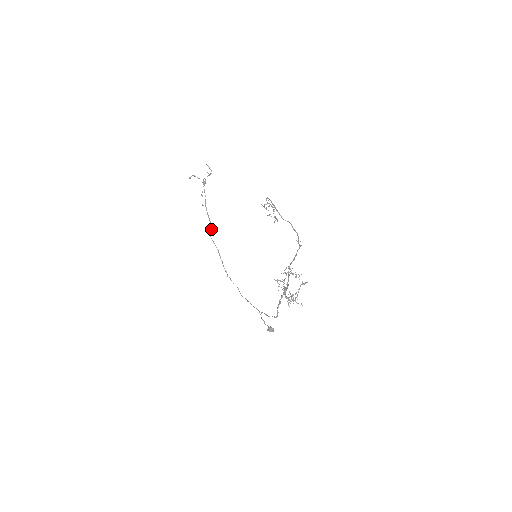
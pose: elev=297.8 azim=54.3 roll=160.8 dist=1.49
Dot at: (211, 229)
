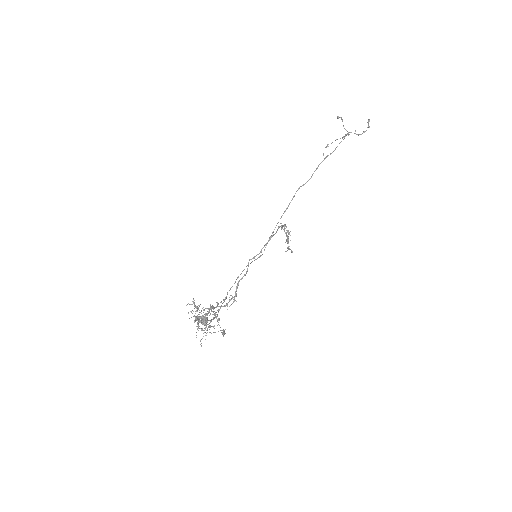
Dot at: occluded
